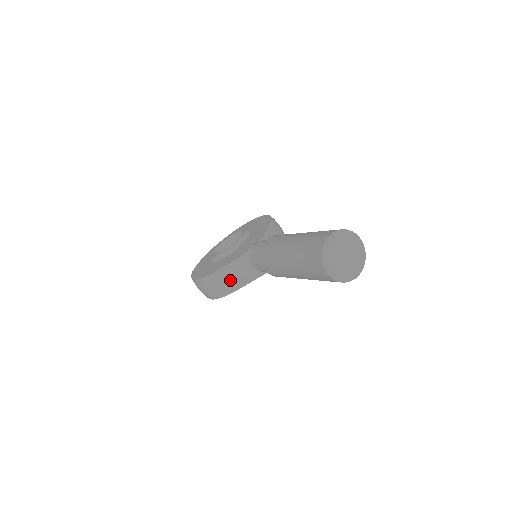
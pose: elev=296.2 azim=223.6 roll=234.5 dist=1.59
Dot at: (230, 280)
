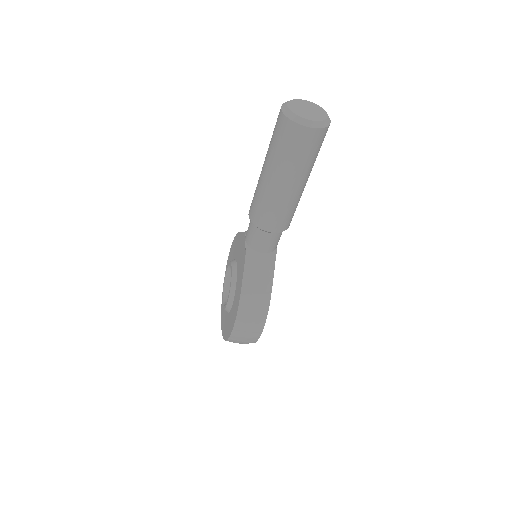
Dot at: (258, 286)
